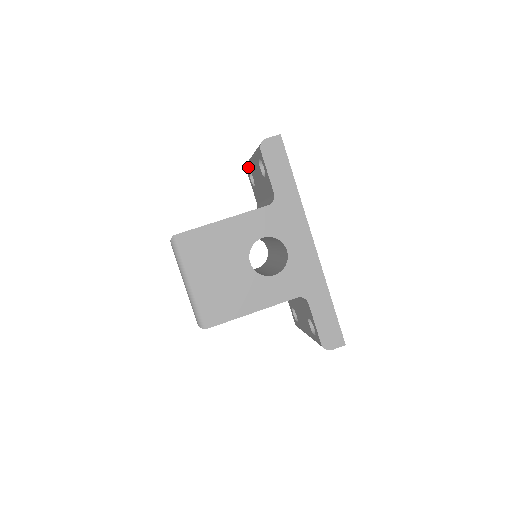
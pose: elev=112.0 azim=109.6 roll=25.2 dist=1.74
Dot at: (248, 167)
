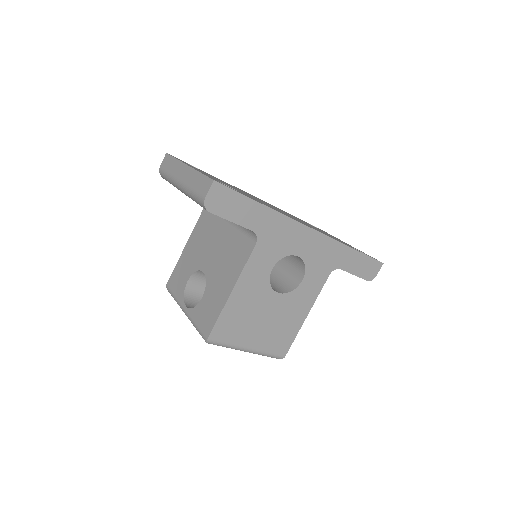
Dot at: occluded
